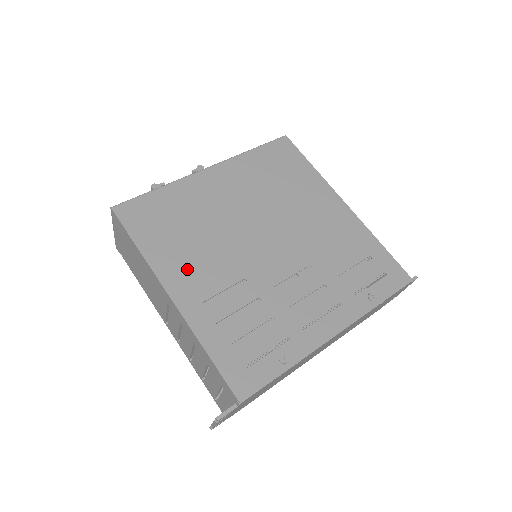
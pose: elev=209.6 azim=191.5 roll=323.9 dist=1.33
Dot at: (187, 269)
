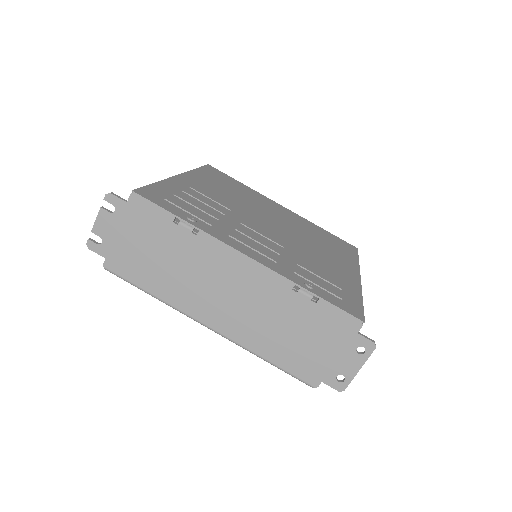
Dot at: (206, 185)
